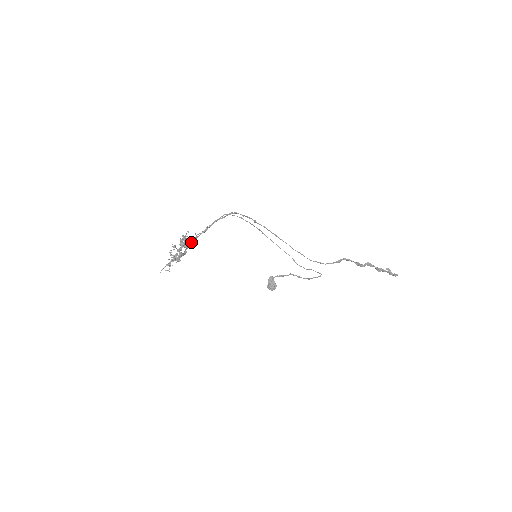
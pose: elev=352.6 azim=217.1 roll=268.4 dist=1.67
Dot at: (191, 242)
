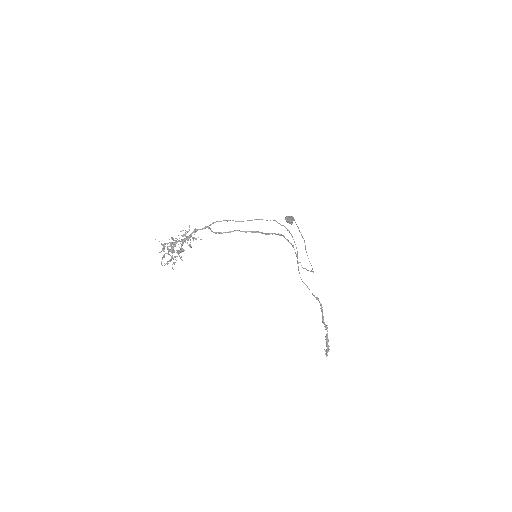
Dot at: (201, 229)
